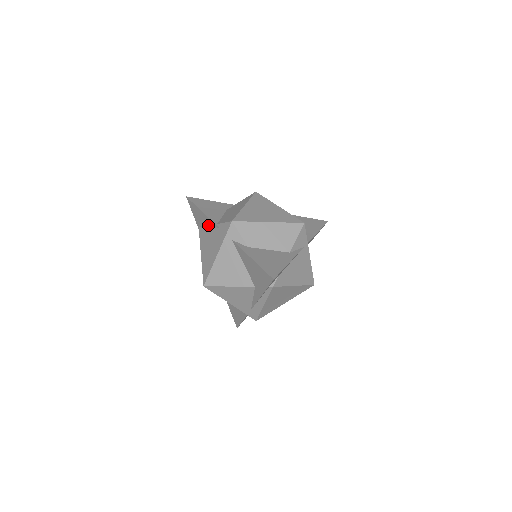
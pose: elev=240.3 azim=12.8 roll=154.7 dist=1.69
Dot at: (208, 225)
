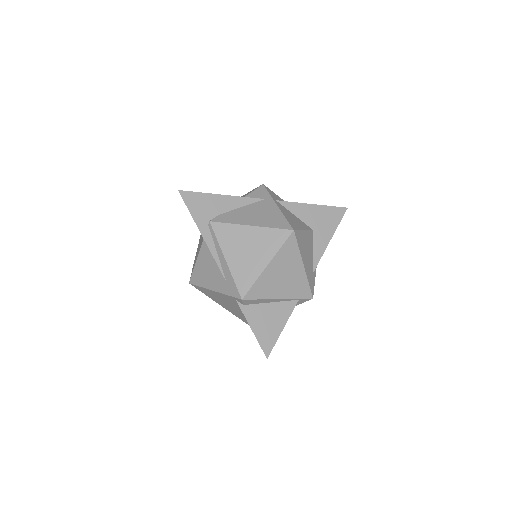
Dot at: occluded
